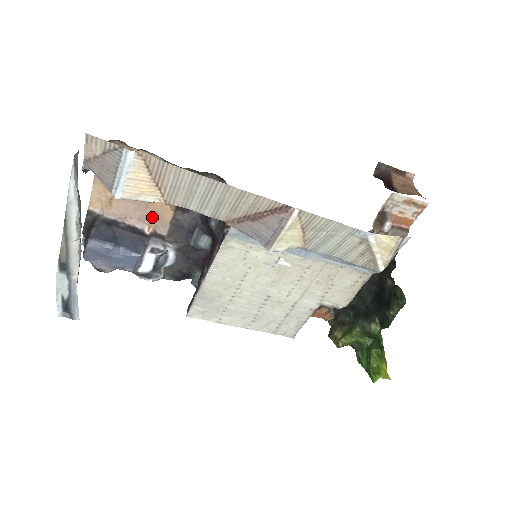
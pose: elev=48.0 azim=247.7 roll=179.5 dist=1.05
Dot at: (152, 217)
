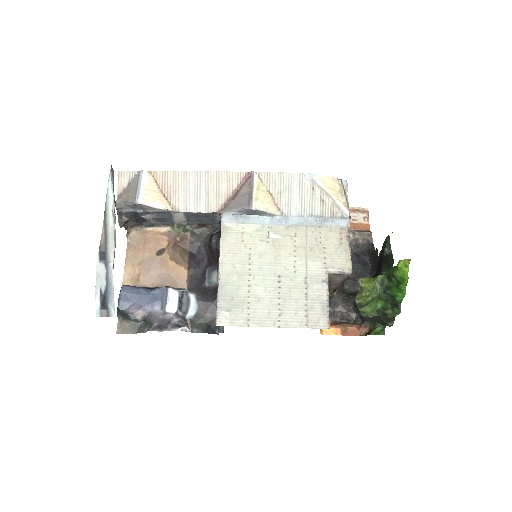
Dot at: (172, 280)
